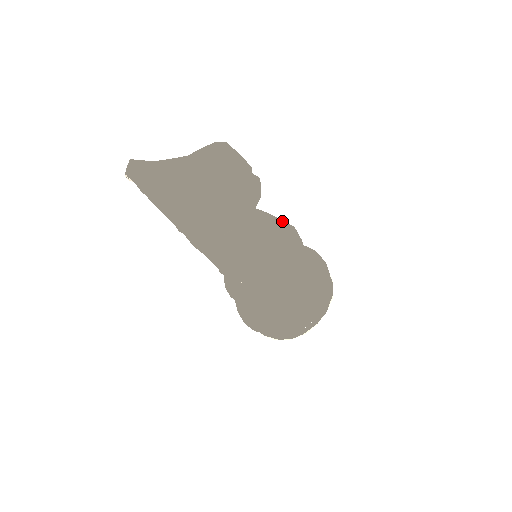
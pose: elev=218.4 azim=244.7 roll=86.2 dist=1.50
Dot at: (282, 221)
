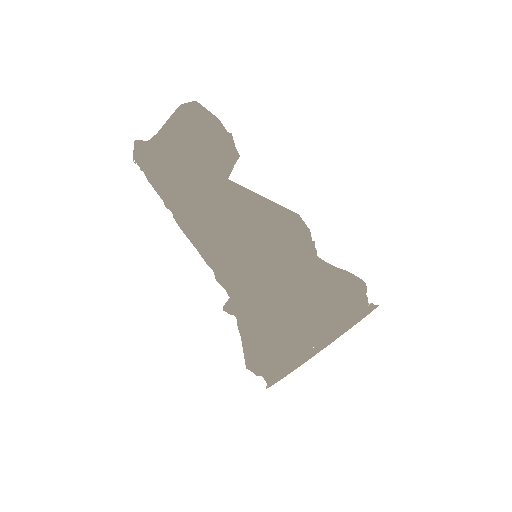
Dot at: occluded
